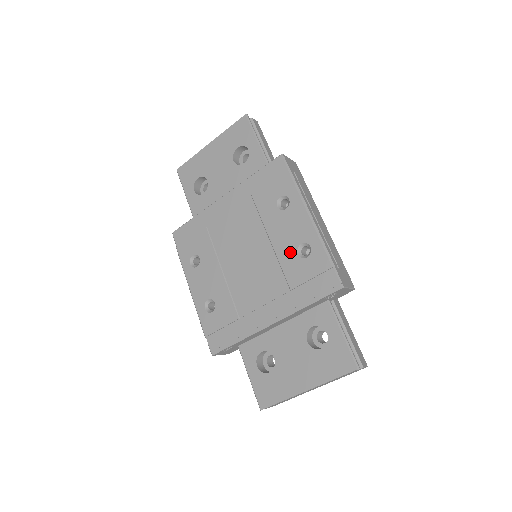
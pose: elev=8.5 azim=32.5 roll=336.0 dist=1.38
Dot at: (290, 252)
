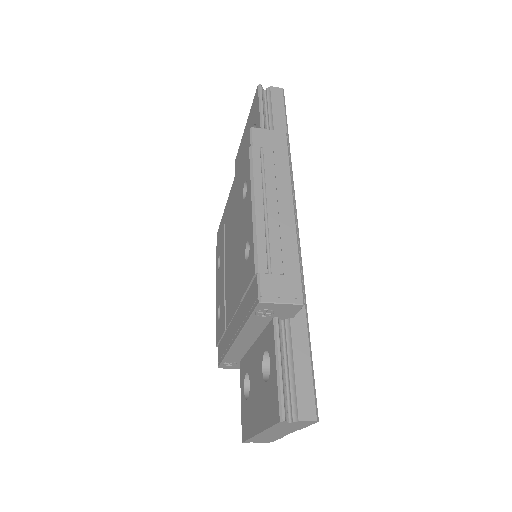
Dot at: (243, 253)
